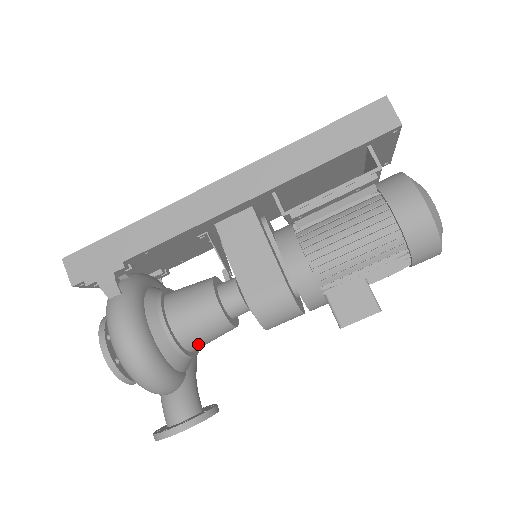
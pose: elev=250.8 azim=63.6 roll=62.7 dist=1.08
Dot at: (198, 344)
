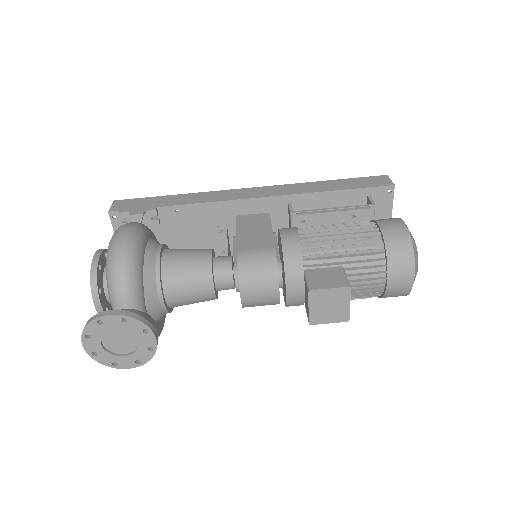
Dot at: (175, 283)
